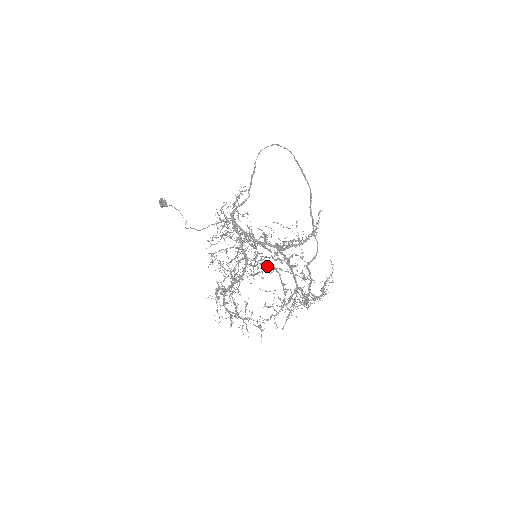
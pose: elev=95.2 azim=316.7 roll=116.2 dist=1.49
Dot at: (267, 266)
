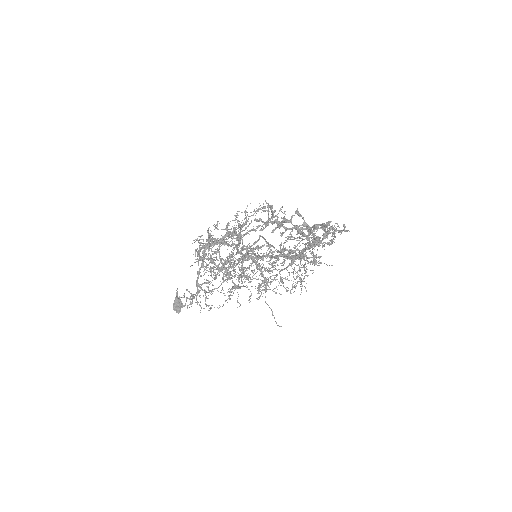
Dot at: (267, 254)
